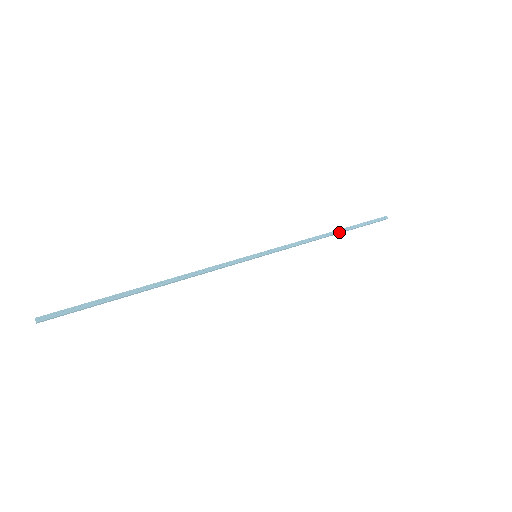
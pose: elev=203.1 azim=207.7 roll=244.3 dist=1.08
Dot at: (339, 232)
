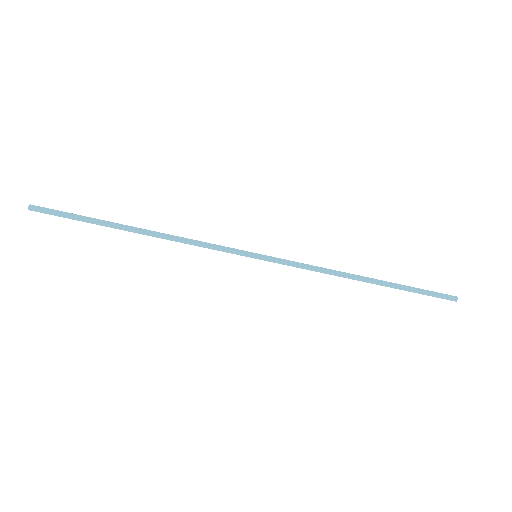
Dot at: (375, 281)
